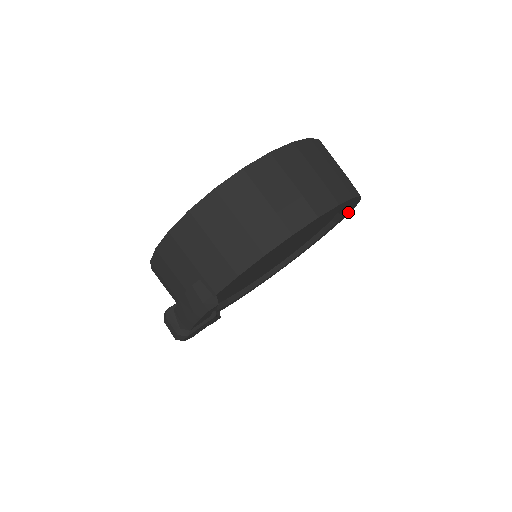
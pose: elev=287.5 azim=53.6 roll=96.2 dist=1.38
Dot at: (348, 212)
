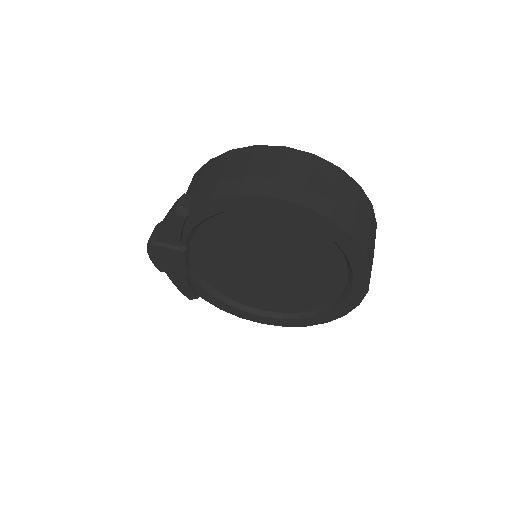
Dot at: (359, 293)
